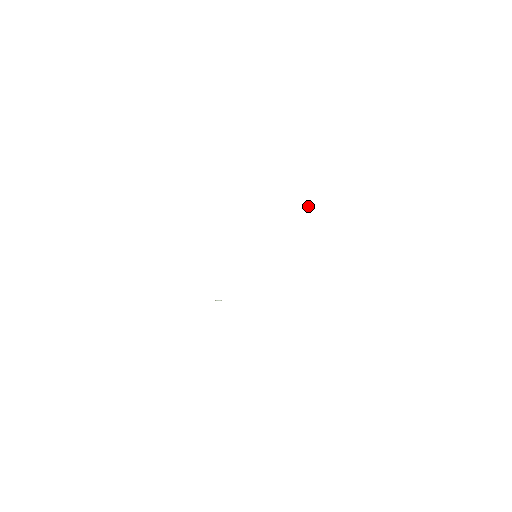
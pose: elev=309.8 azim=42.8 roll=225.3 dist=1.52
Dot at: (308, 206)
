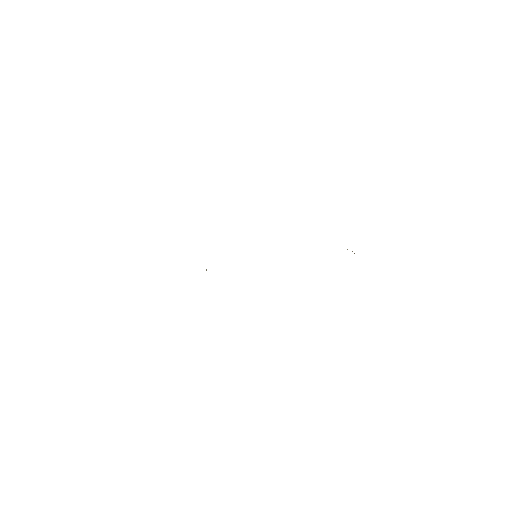
Dot at: occluded
